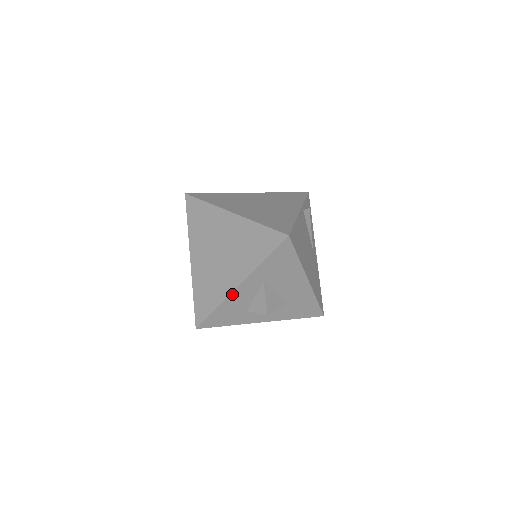
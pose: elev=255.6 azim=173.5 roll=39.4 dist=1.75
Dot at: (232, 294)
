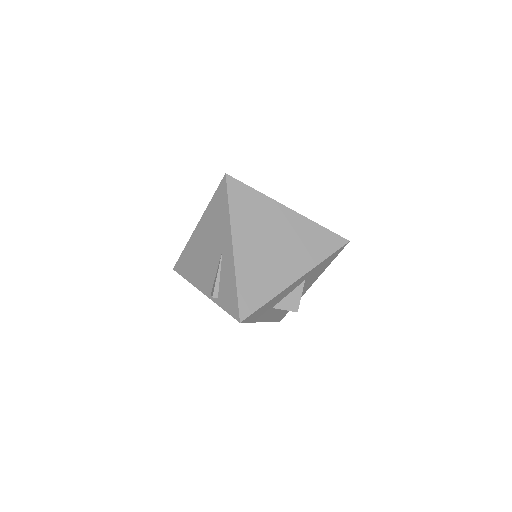
Dot at: (288, 287)
